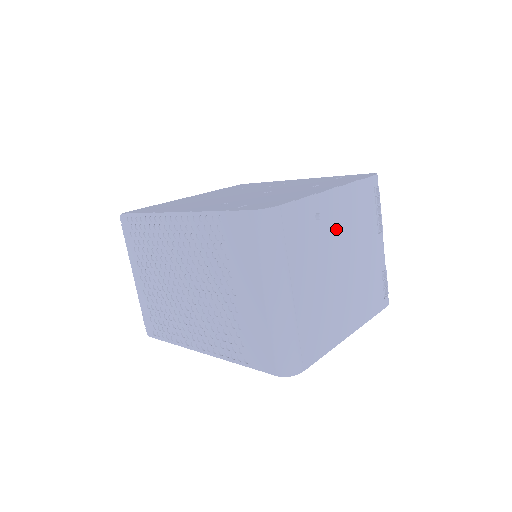
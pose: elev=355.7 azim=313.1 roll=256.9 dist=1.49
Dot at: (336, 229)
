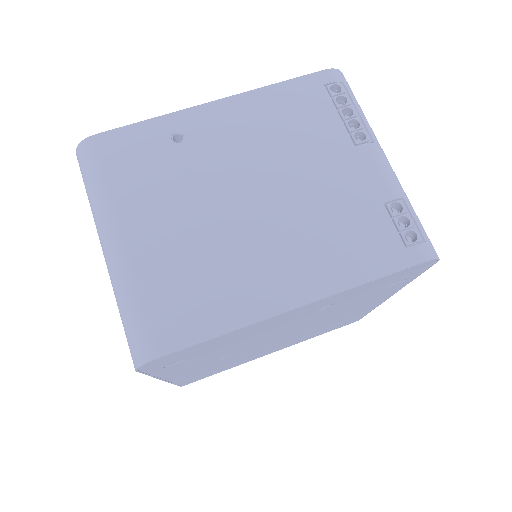
Dot at: (227, 150)
